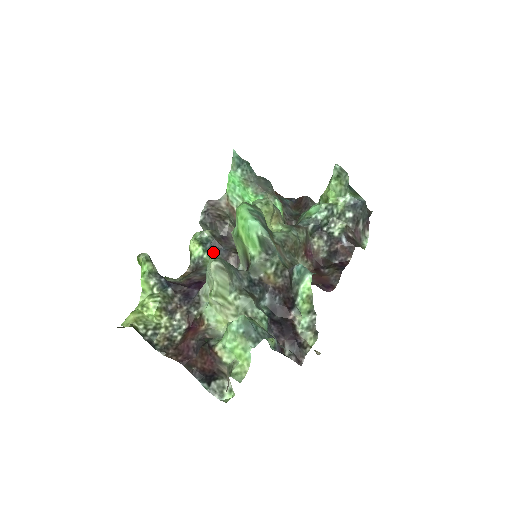
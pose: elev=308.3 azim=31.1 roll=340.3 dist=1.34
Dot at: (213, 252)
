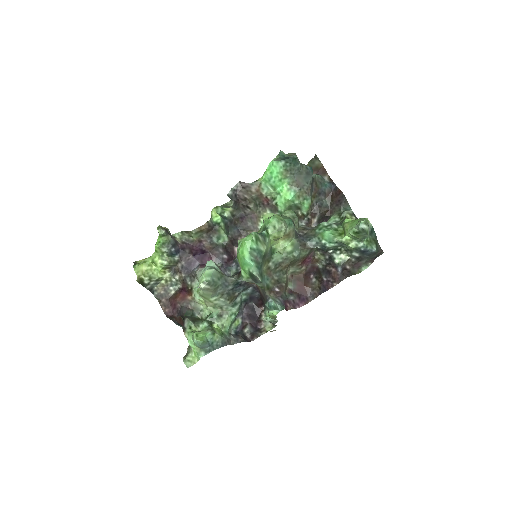
Dot at: (228, 227)
